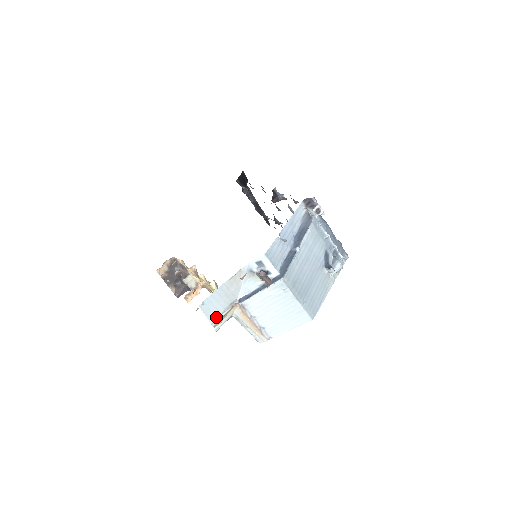
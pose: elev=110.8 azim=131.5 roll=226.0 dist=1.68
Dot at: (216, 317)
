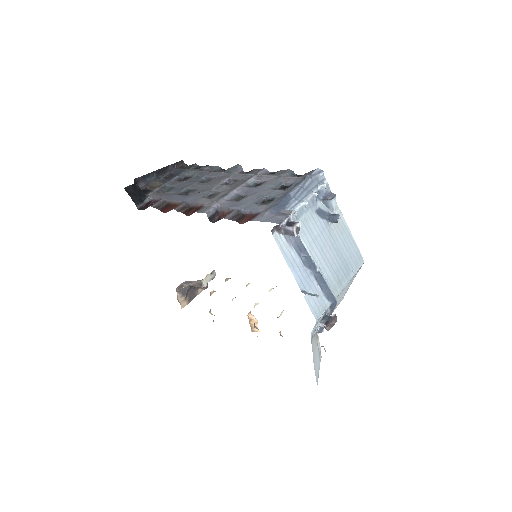
Dot at: (319, 357)
